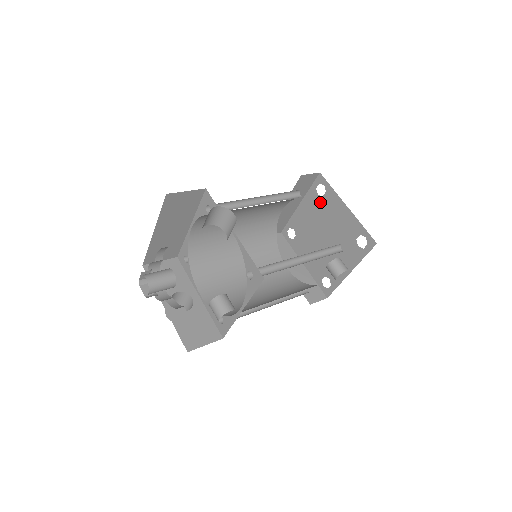
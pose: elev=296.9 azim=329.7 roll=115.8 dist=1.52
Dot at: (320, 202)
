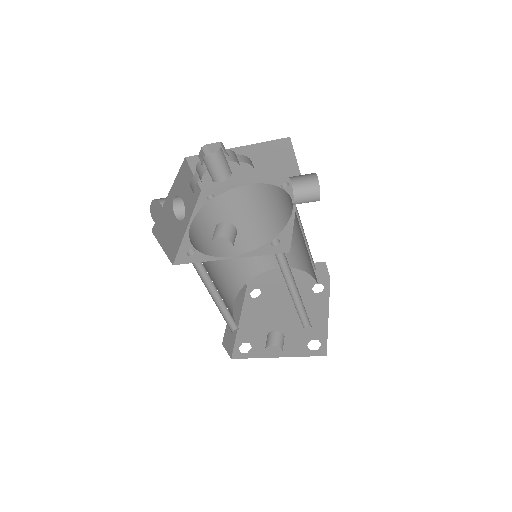
Dot at: (308, 294)
